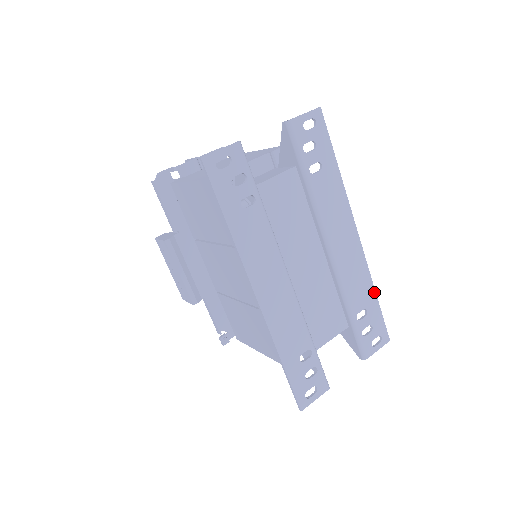
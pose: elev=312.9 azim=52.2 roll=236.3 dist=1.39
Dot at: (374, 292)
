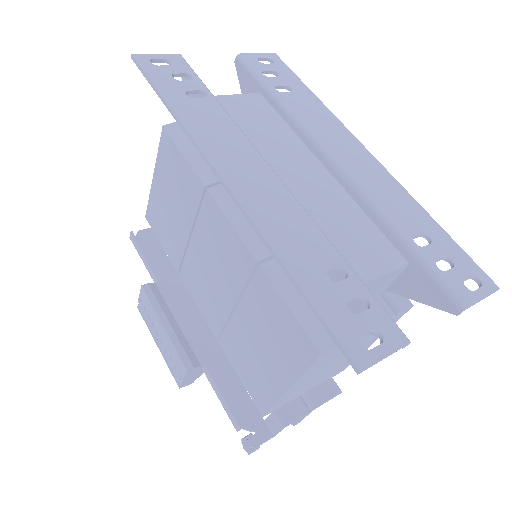
Dot at: (429, 217)
